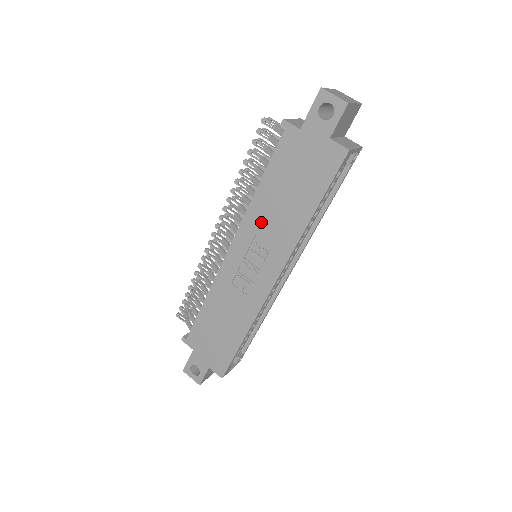
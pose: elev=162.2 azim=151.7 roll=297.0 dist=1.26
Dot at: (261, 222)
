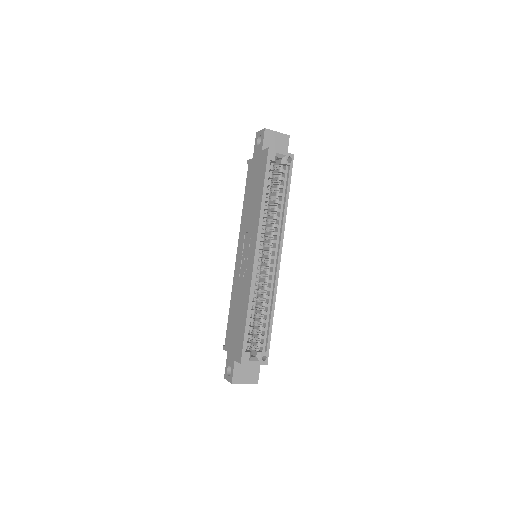
Dot at: (246, 222)
